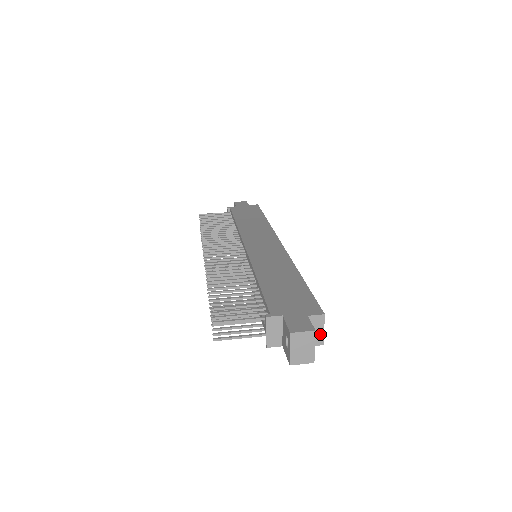
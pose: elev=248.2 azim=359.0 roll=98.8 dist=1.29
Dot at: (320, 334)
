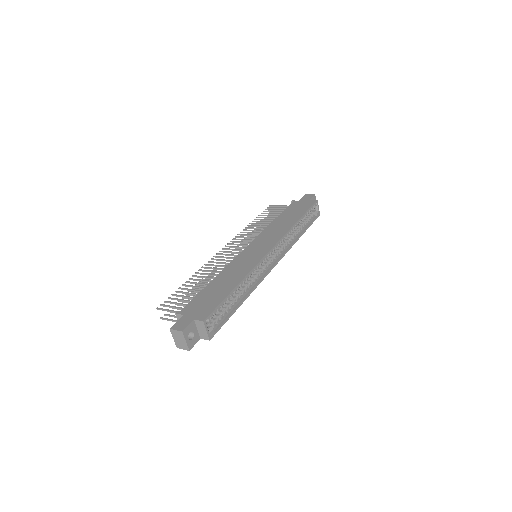
Dot at: (205, 333)
